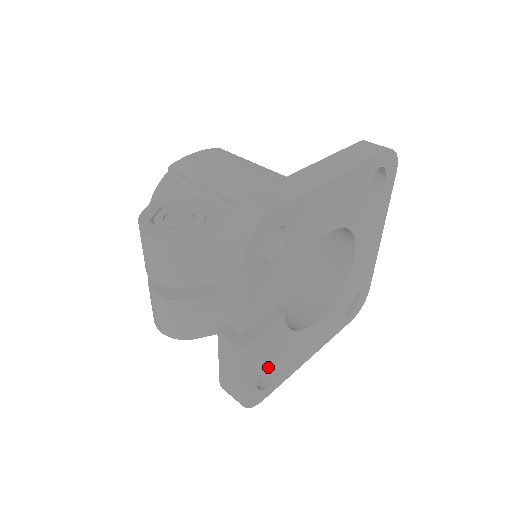
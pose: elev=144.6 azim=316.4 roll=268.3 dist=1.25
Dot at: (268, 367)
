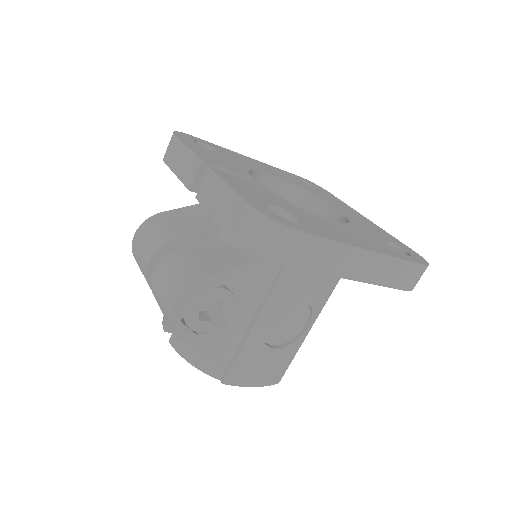
Dot at: (275, 206)
